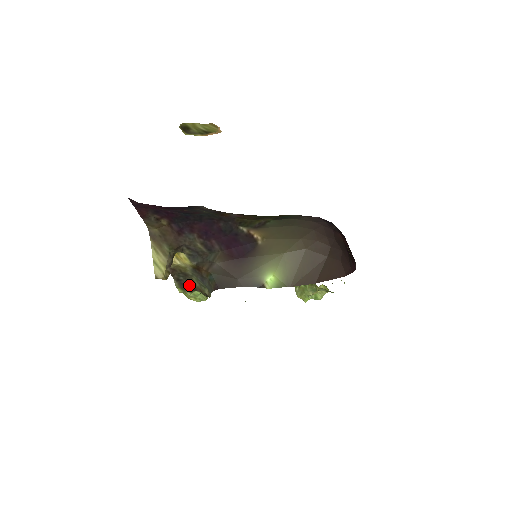
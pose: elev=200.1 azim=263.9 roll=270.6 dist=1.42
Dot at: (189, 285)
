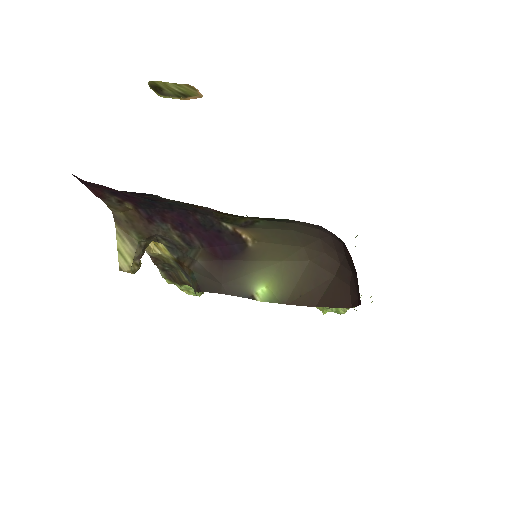
Dot at: (177, 277)
